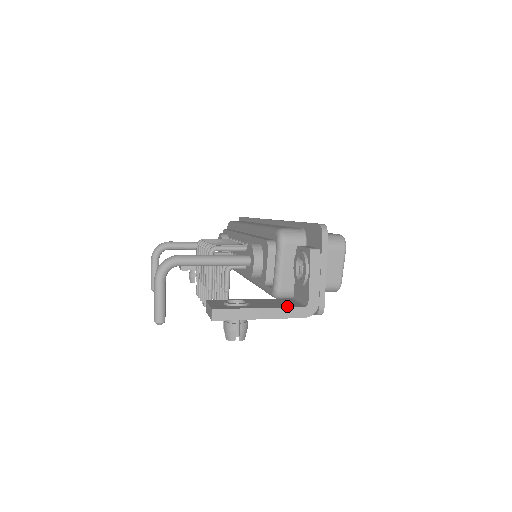
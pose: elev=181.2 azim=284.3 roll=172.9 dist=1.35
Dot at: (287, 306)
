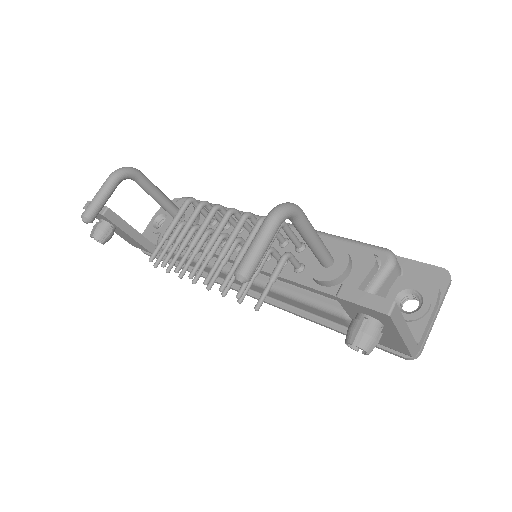
Dot at: occluded
